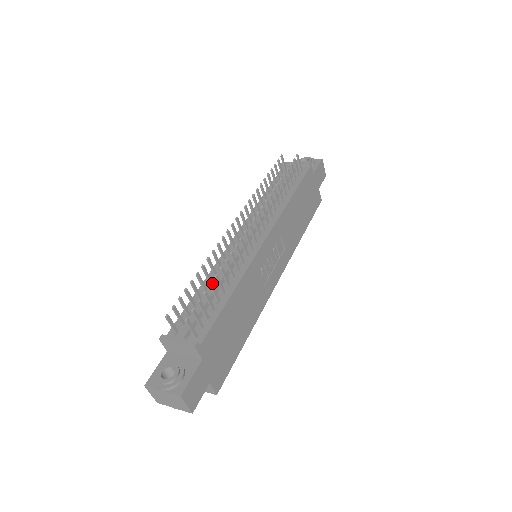
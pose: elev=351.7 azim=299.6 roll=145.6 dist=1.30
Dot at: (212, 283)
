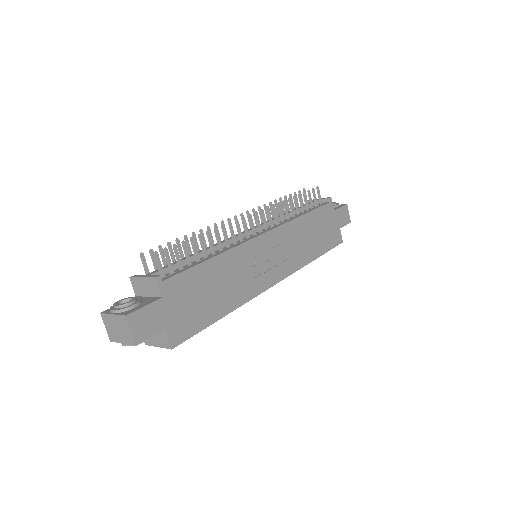
Dot at: occluded
